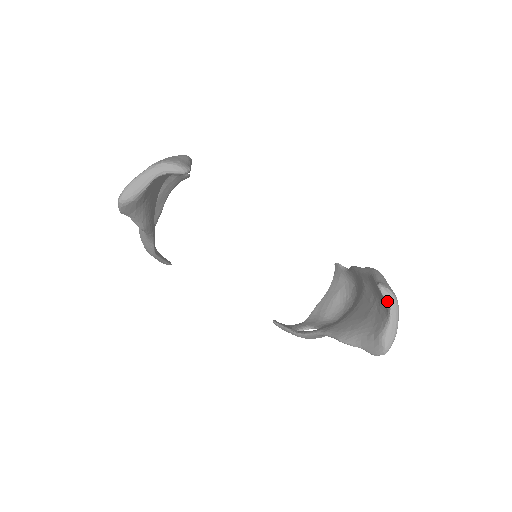
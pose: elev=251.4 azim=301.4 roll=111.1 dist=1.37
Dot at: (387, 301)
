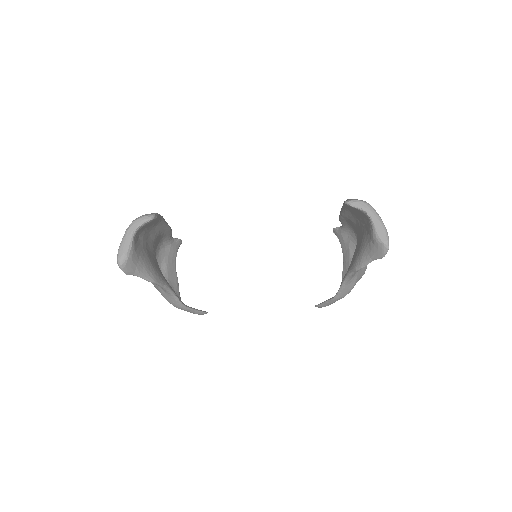
Dot at: (359, 209)
